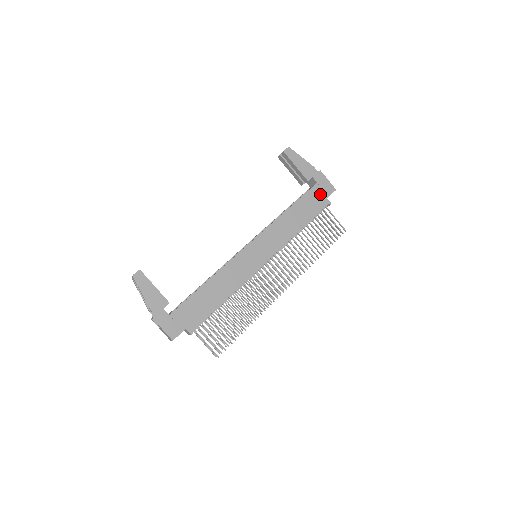
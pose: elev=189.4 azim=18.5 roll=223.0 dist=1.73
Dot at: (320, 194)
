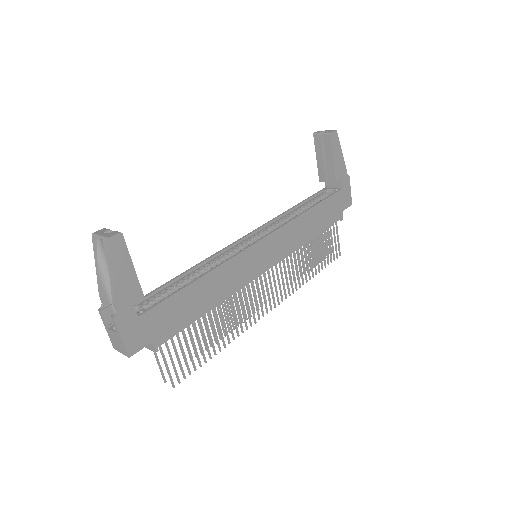
Dot at: (339, 204)
